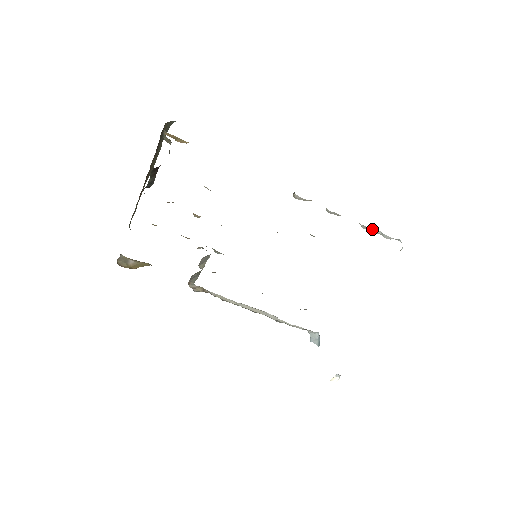
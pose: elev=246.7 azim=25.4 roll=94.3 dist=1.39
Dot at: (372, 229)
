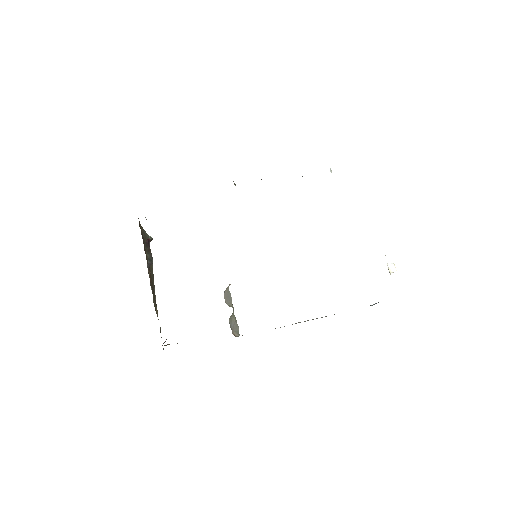
Dot at: occluded
